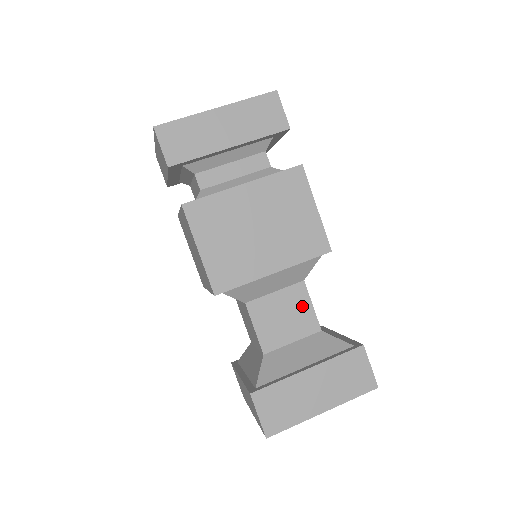
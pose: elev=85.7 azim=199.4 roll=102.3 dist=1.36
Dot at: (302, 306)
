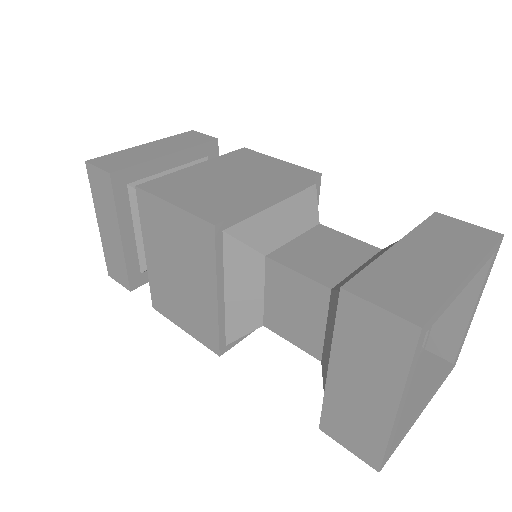
Dot at: (337, 240)
